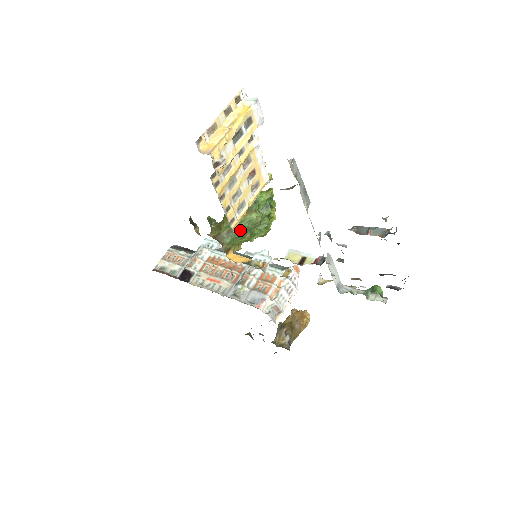
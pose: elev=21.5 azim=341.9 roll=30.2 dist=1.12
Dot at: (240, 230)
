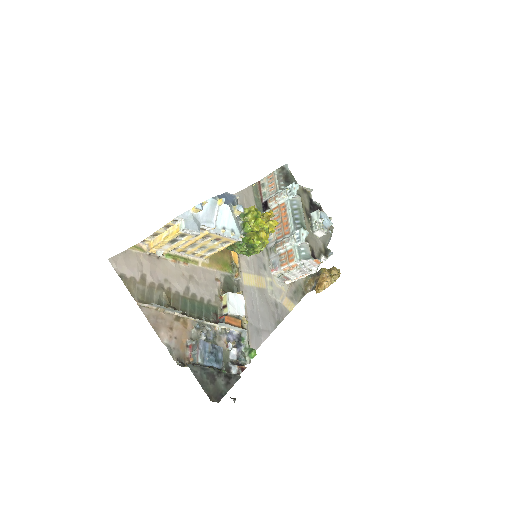
Dot at: (228, 249)
